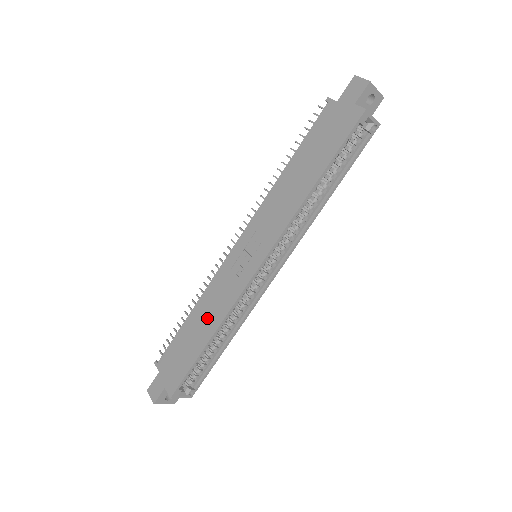
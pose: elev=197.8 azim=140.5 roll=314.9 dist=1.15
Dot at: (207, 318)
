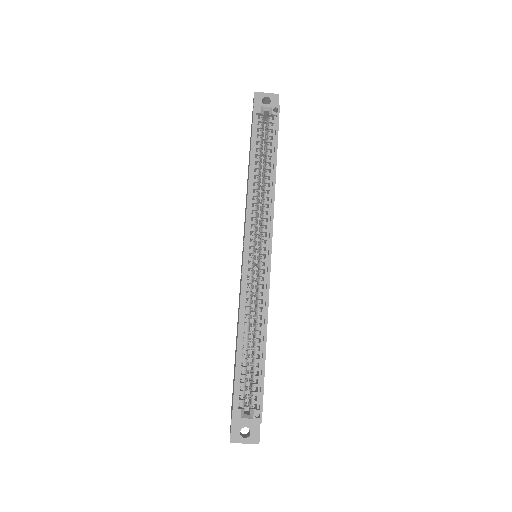
Dot at: occluded
